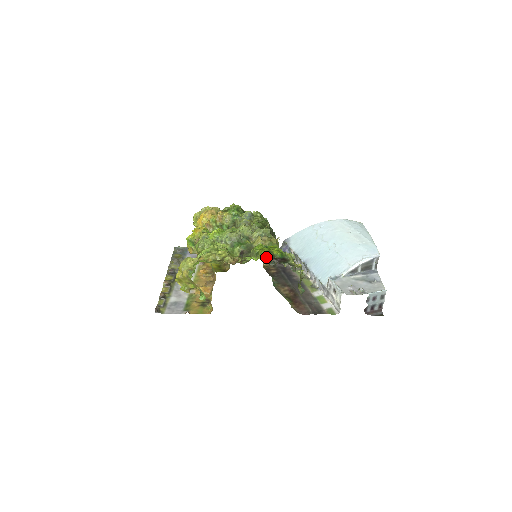
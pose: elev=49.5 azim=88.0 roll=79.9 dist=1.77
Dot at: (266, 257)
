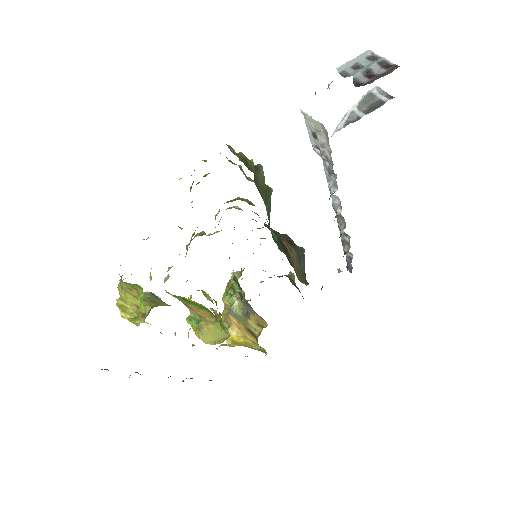
Dot at: (192, 184)
